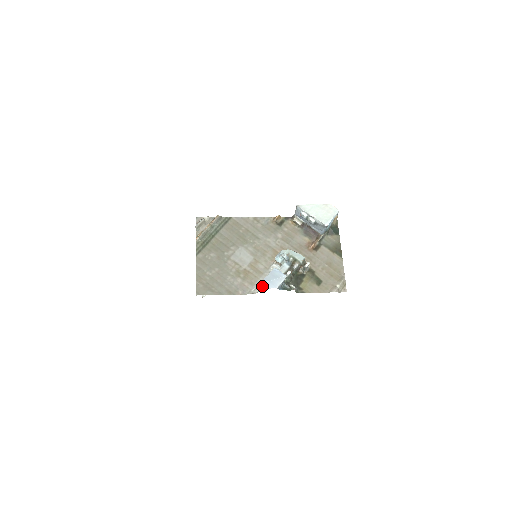
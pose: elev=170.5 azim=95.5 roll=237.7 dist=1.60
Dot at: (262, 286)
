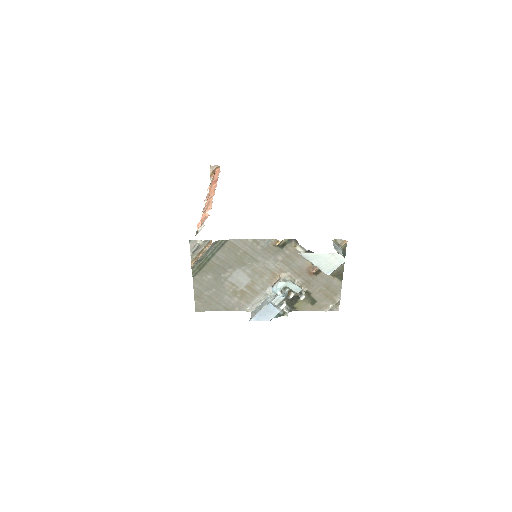
Dot at: (256, 319)
